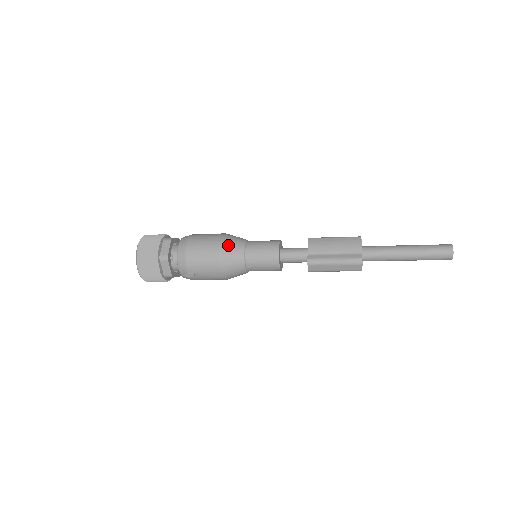
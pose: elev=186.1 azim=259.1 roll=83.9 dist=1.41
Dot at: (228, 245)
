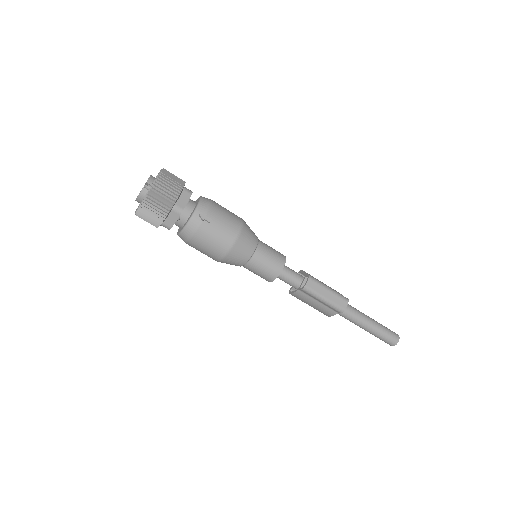
Dot at: occluded
